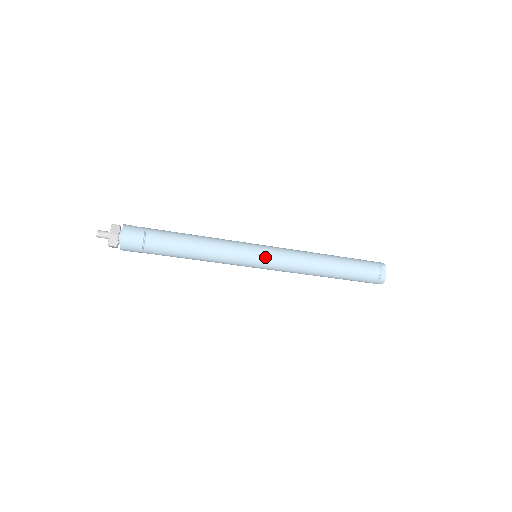
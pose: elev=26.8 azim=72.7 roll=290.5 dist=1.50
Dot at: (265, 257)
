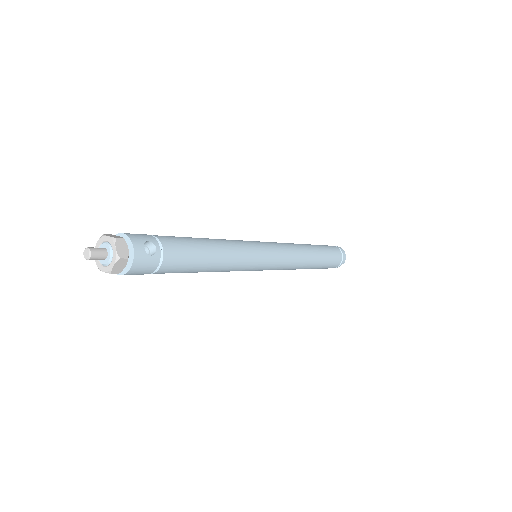
Dot at: occluded
